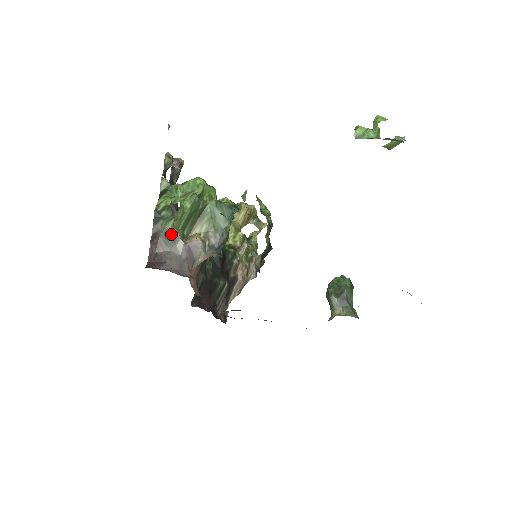
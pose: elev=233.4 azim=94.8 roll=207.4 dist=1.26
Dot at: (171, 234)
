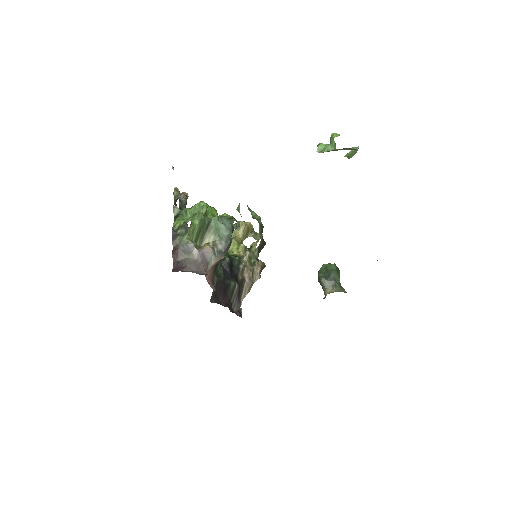
Dot at: (187, 245)
